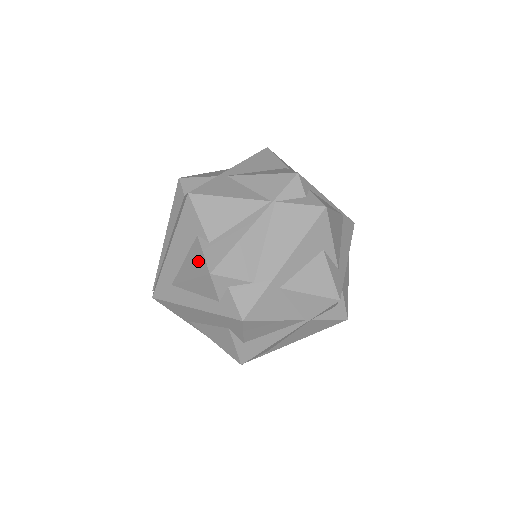
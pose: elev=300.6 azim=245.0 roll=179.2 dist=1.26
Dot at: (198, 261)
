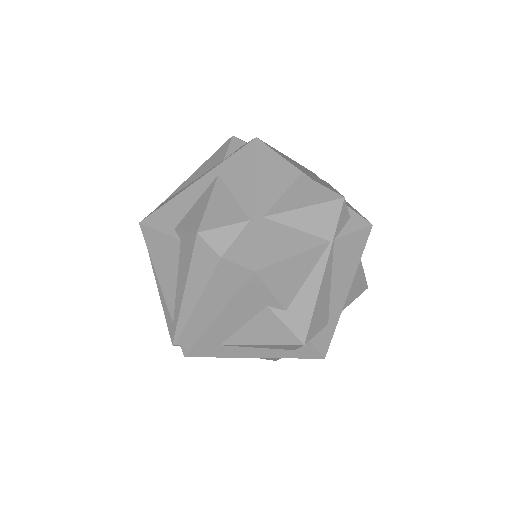
Dot at: (276, 331)
